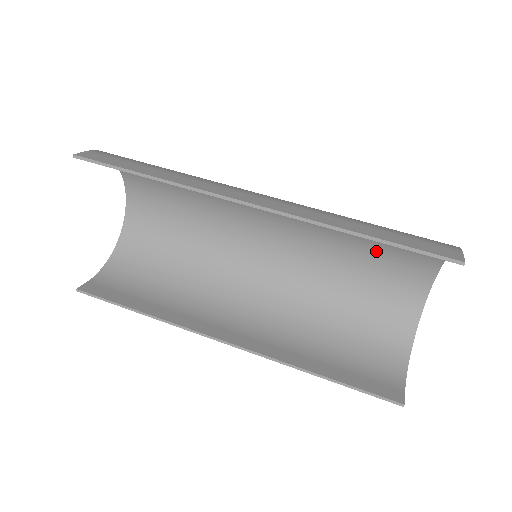
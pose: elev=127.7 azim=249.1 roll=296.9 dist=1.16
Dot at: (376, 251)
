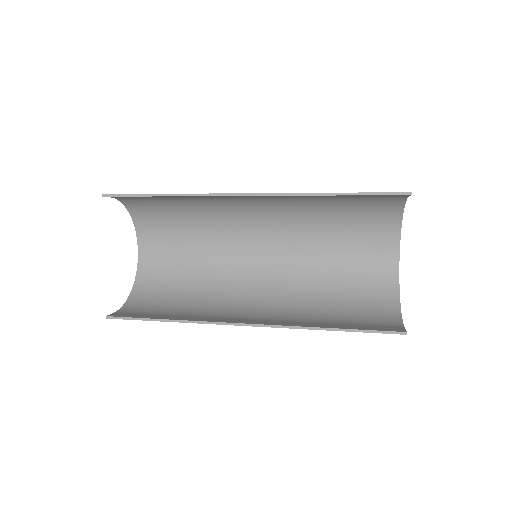
Dot at: (349, 232)
